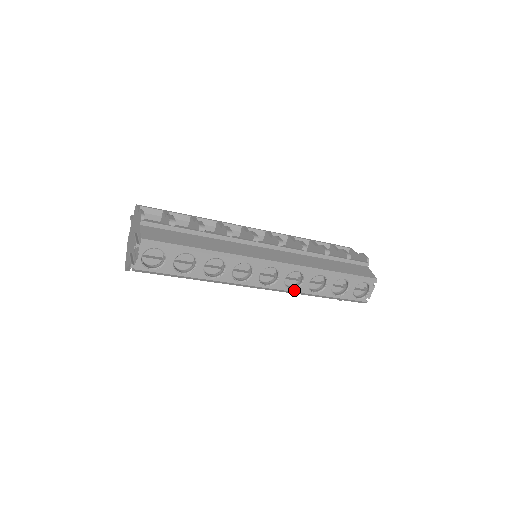
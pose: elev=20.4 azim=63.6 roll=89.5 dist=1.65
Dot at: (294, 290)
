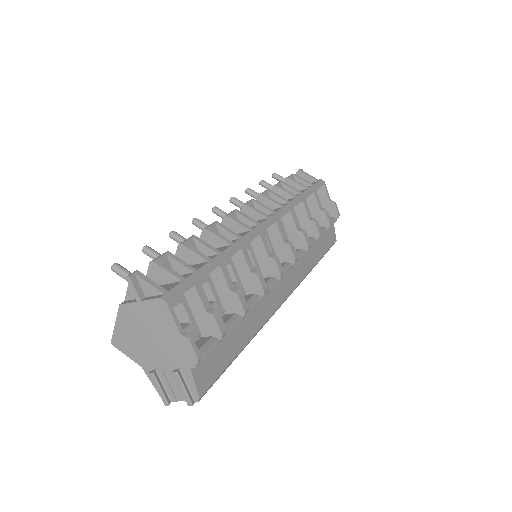
Dot at: occluded
